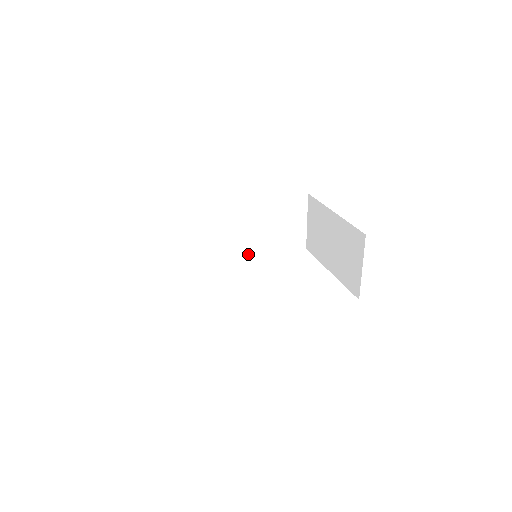
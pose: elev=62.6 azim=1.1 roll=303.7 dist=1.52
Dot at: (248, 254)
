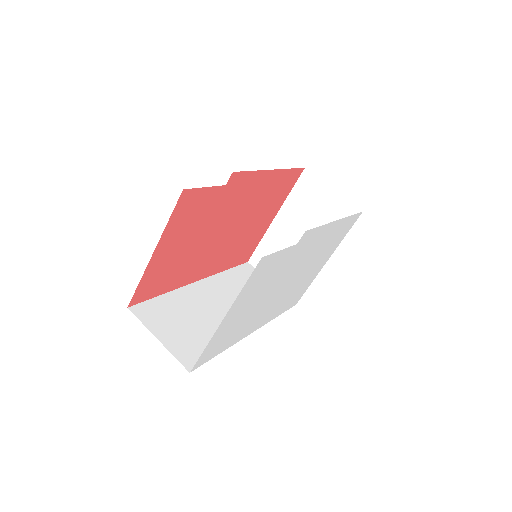
Dot at: occluded
